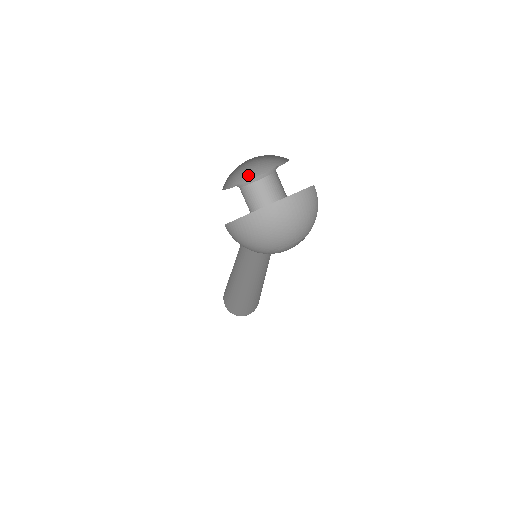
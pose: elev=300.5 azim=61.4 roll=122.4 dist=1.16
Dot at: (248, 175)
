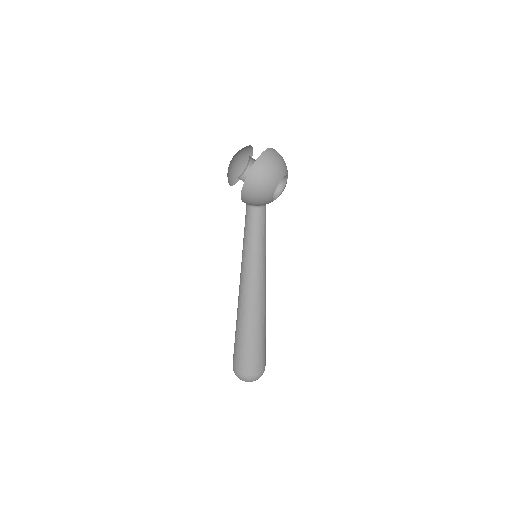
Dot at: (233, 180)
